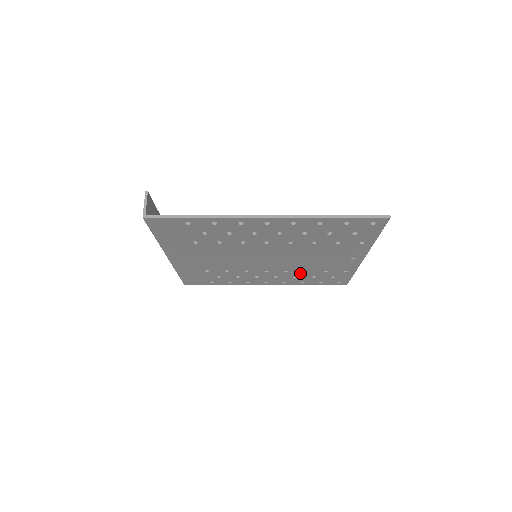
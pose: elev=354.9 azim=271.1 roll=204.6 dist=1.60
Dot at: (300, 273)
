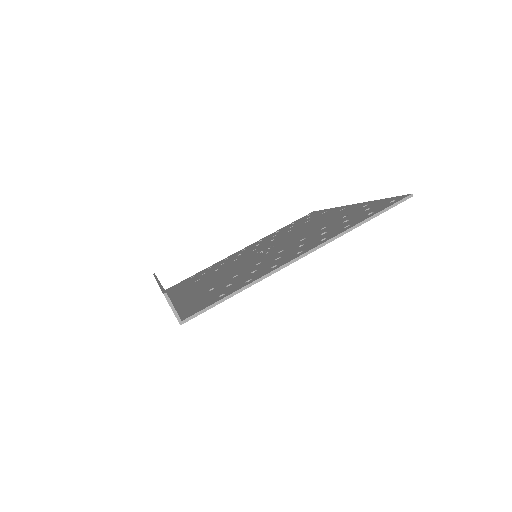
Dot at: occluded
